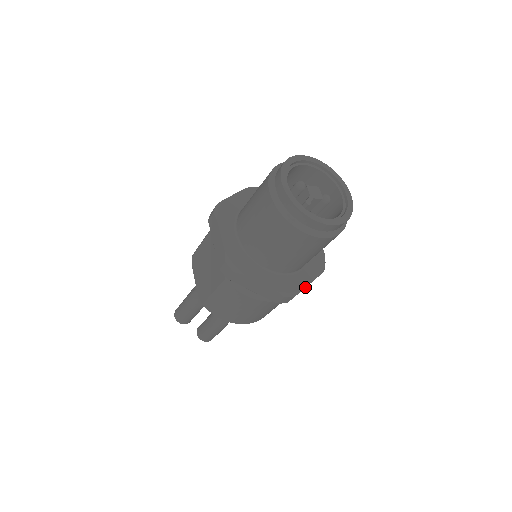
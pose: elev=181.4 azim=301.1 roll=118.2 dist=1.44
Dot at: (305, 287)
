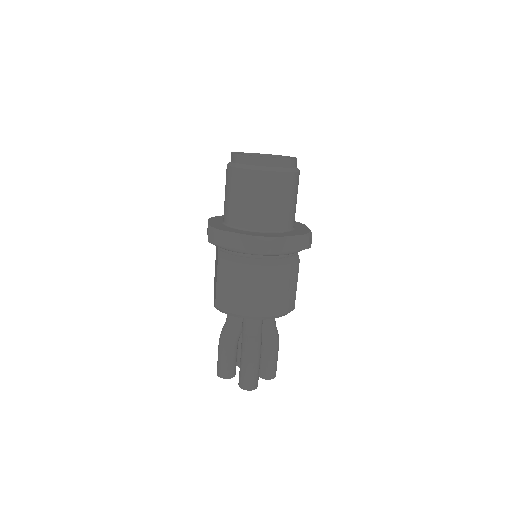
Dot at: (283, 236)
